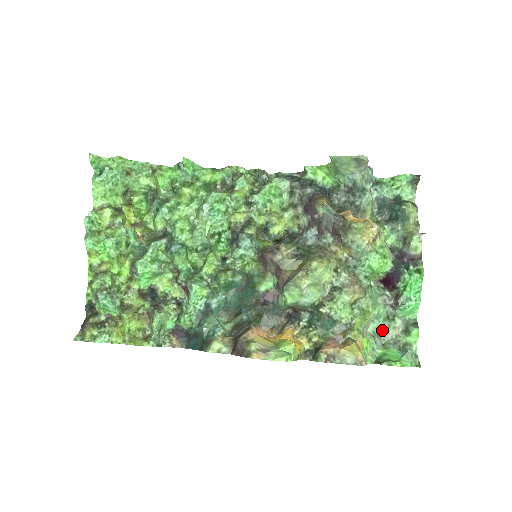
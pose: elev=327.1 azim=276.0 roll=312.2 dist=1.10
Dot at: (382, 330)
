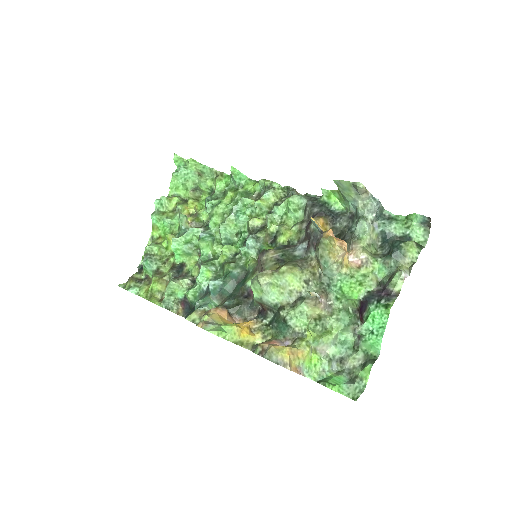
Dot at: (343, 357)
